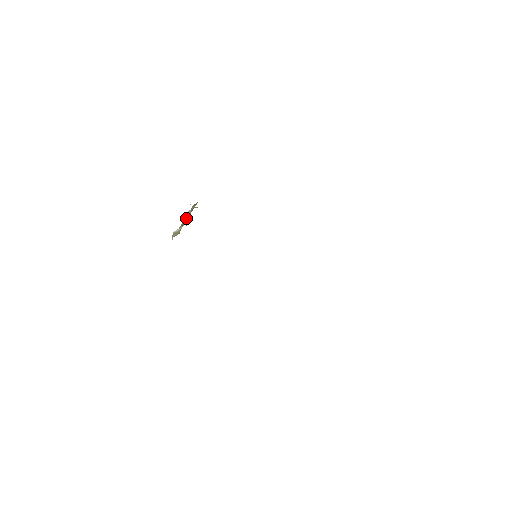
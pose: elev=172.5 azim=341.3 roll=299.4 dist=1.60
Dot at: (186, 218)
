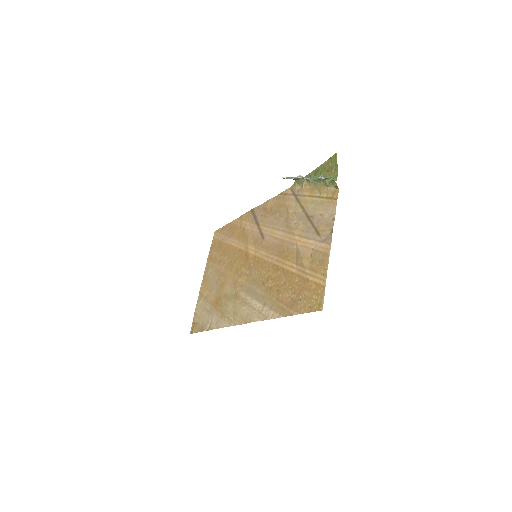
Dot at: occluded
